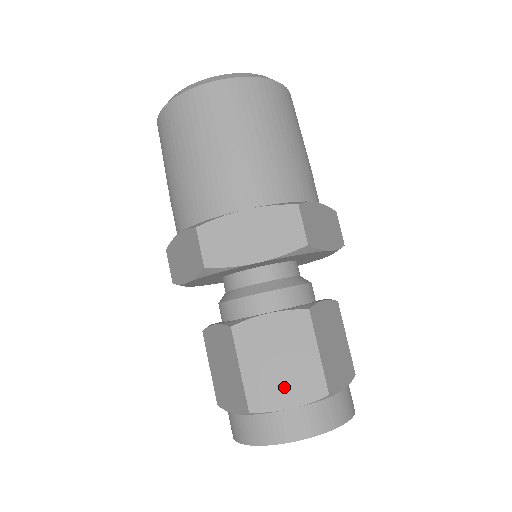
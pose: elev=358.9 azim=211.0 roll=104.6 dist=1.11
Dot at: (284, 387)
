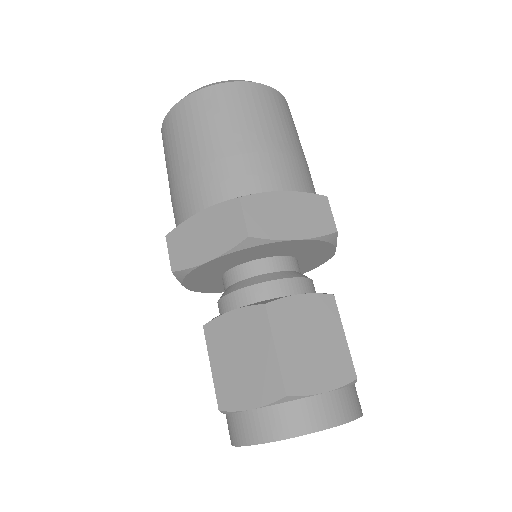
Dot at: (318, 369)
